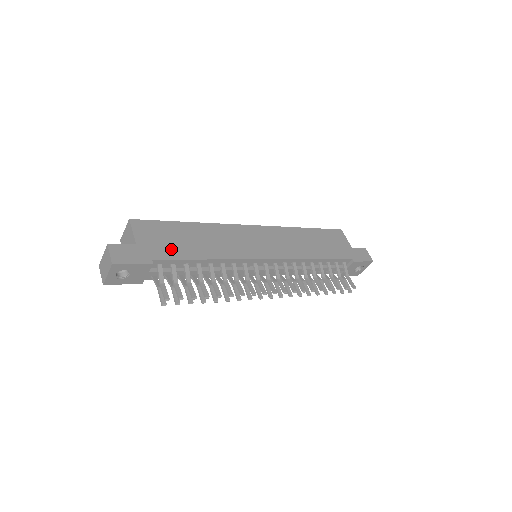
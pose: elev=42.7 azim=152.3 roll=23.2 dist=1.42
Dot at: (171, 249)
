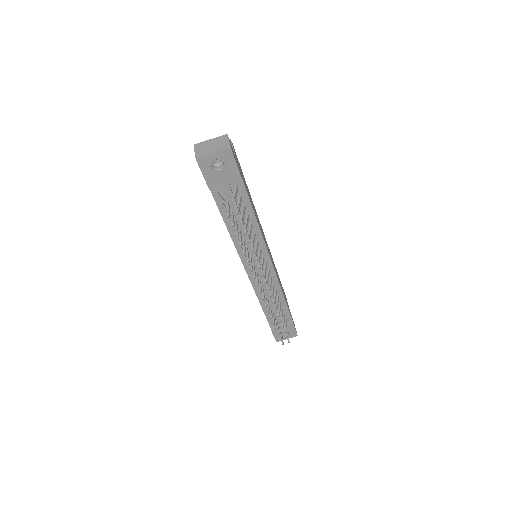
Dot at: (245, 185)
